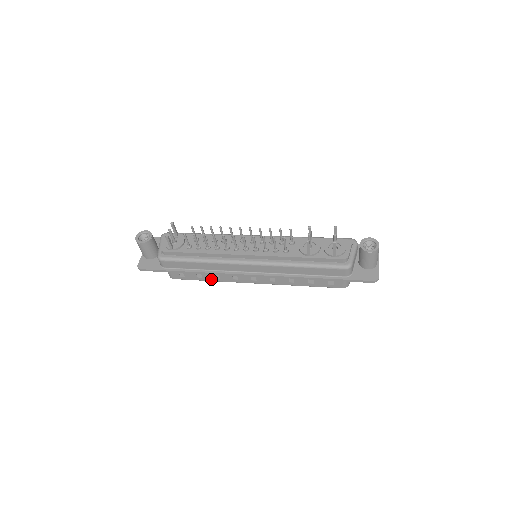
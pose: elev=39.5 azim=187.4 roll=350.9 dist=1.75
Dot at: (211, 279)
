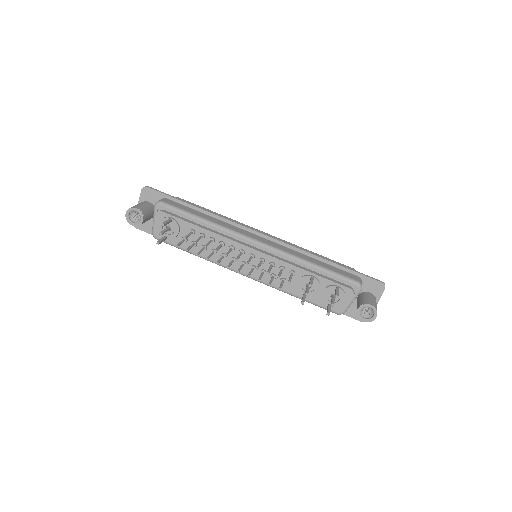
Dot at: occluded
